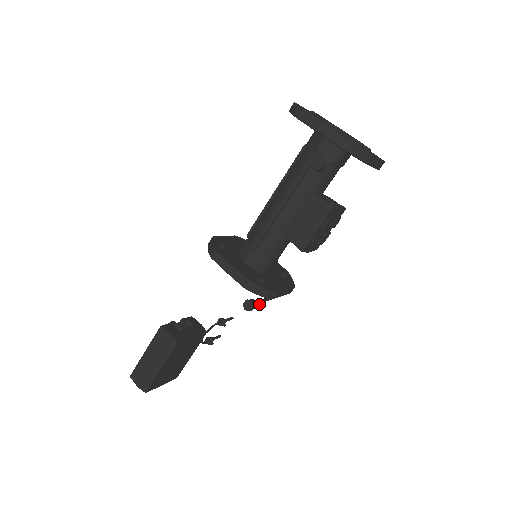
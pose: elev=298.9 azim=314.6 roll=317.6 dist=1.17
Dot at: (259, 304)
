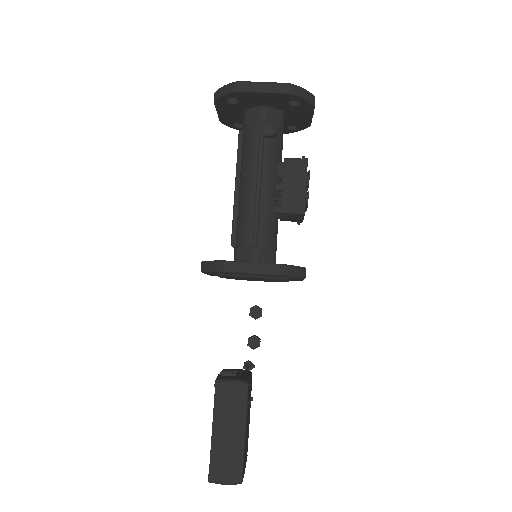
Dot at: occluded
